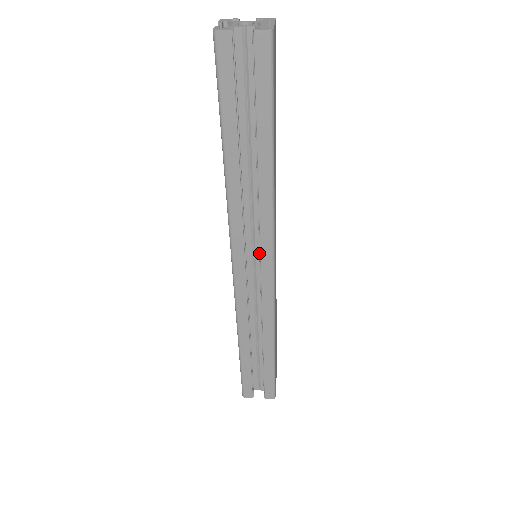
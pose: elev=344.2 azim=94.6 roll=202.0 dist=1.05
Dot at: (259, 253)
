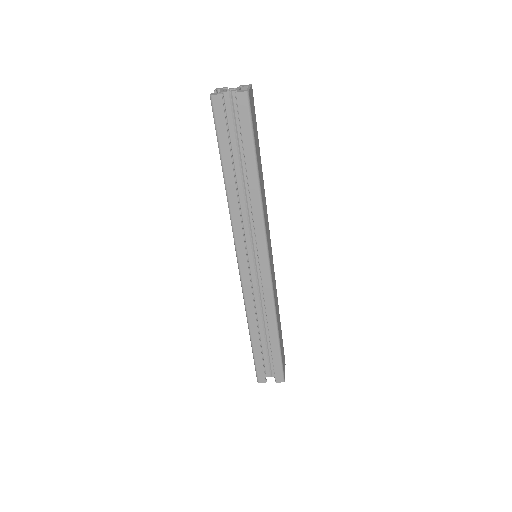
Dot at: (257, 251)
